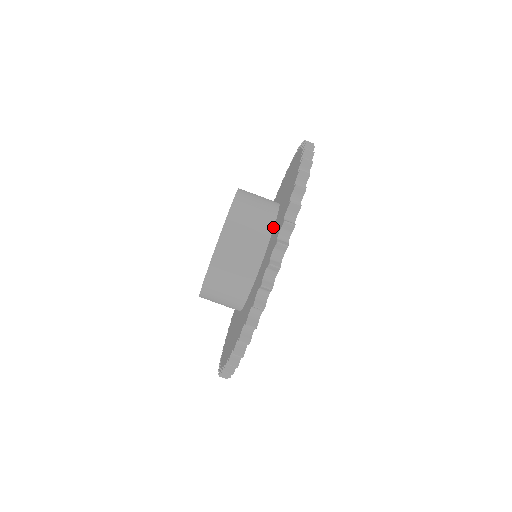
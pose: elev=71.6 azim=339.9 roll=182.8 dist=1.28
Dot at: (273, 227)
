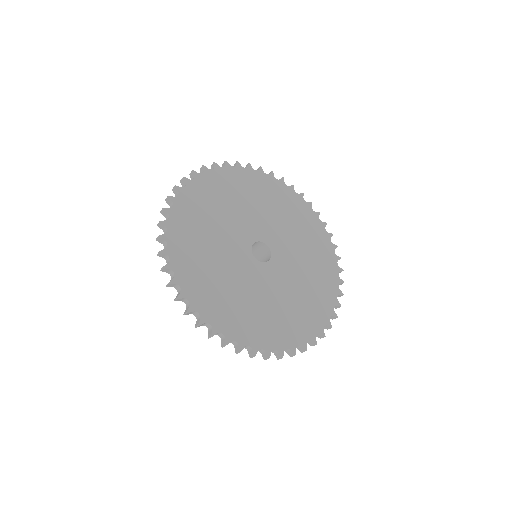
Dot at: occluded
